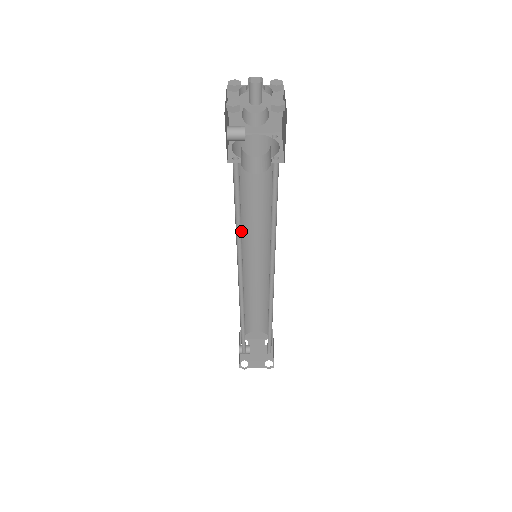
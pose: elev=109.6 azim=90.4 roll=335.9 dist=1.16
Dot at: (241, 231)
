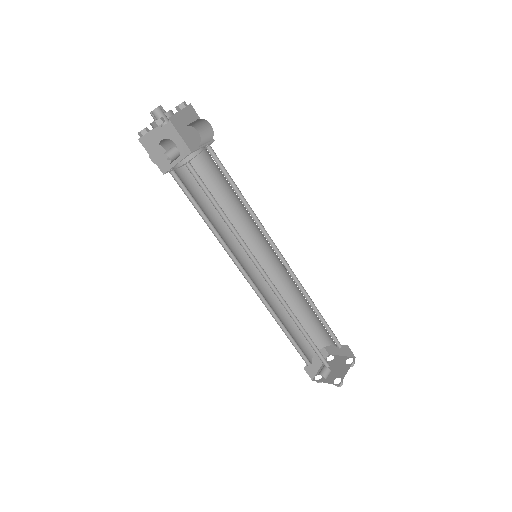
Dot at: (230, 250)
